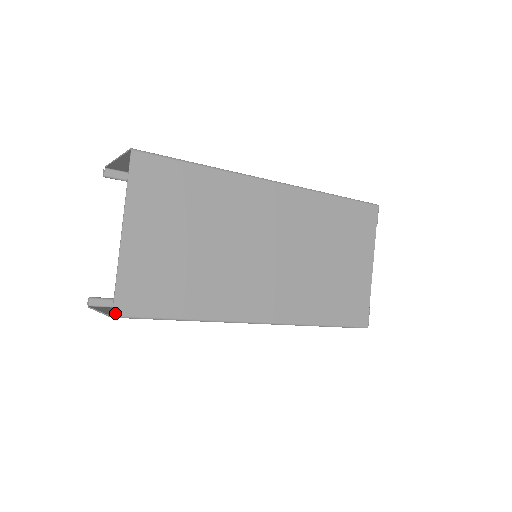
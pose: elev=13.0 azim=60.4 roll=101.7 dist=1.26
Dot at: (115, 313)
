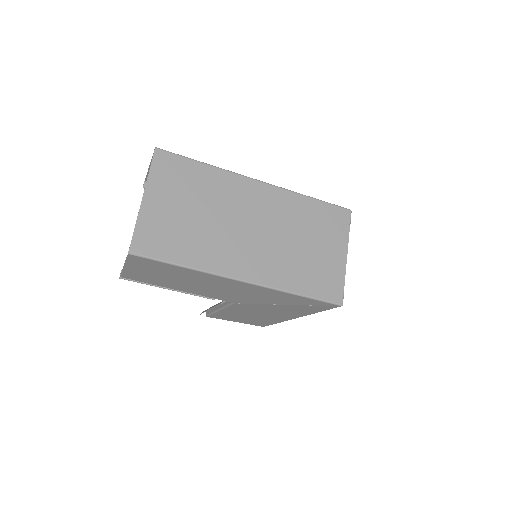
Dot at: (131, 251)
